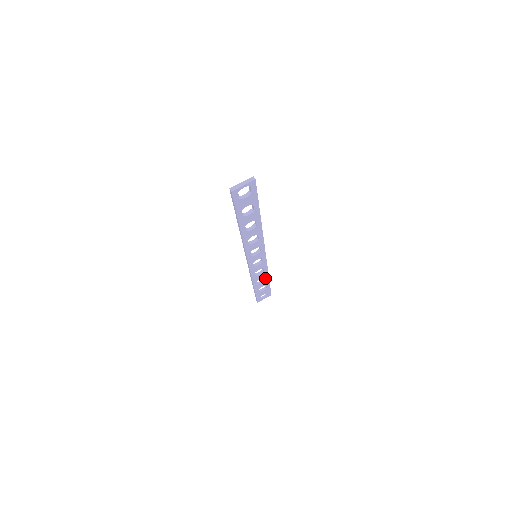
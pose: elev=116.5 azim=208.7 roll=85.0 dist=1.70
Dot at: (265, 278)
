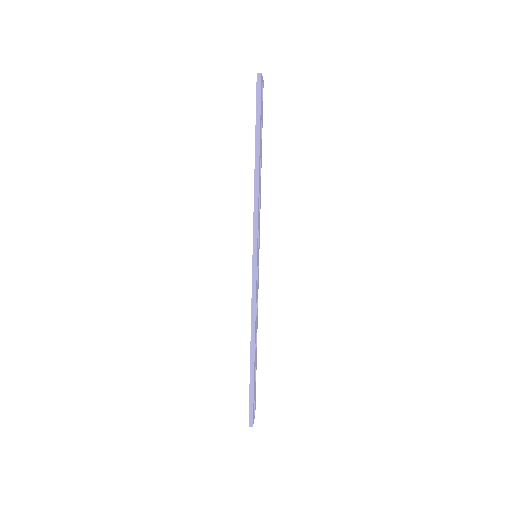
Dot at: (256, 339)
